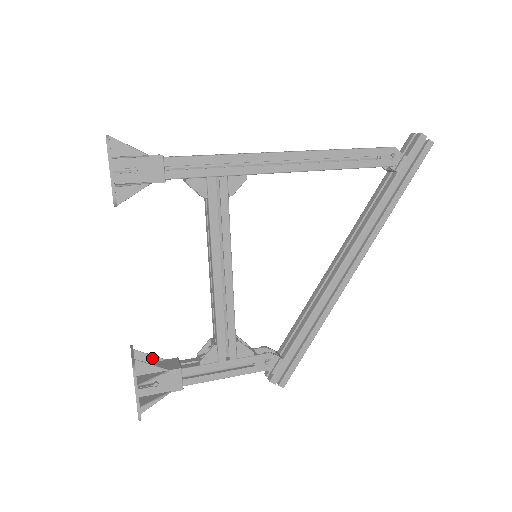
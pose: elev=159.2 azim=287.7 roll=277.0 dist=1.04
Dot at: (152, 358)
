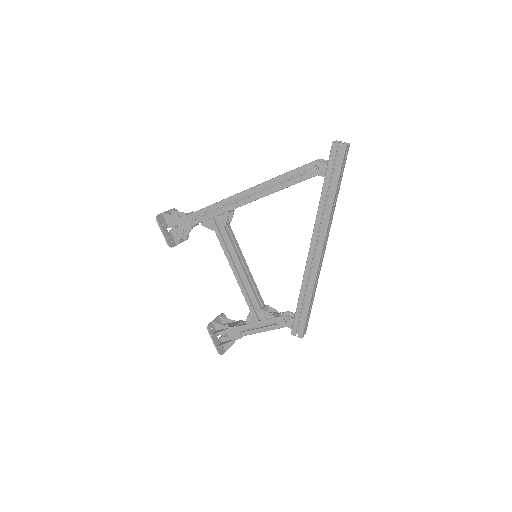
Dot at: (229, 320)
